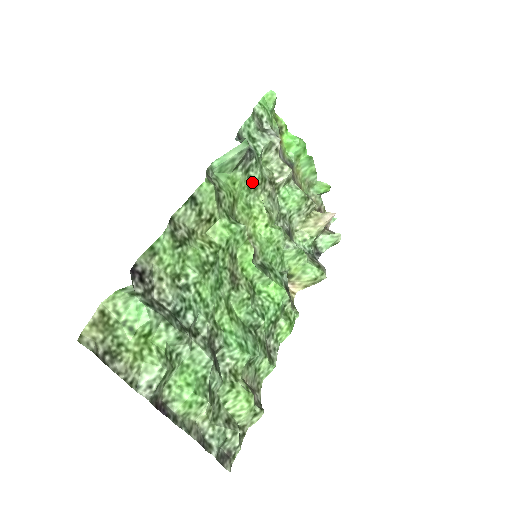
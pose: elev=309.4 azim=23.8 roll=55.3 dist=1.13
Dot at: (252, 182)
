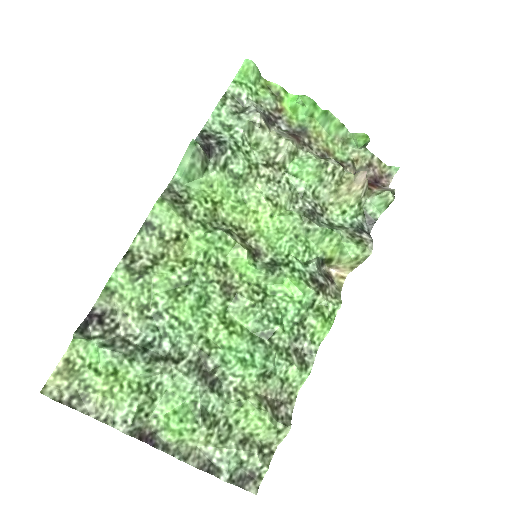
Dot at: (237, 175)
